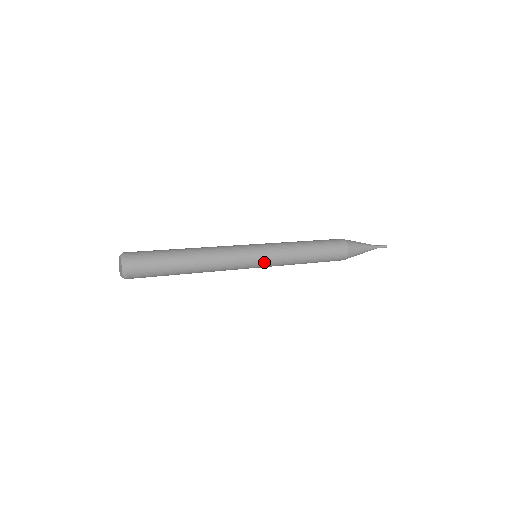
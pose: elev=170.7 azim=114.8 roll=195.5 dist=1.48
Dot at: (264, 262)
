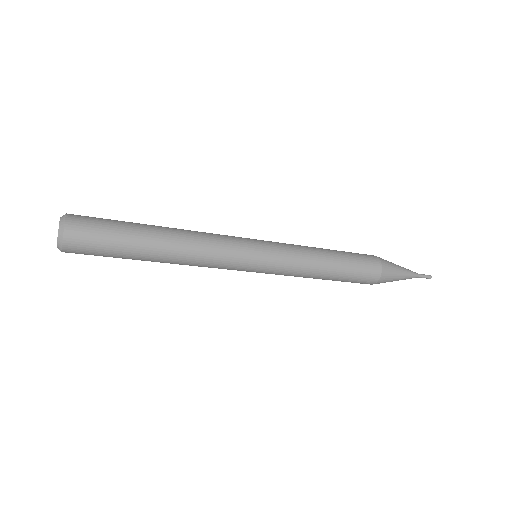
Dot at: (267, 256)
